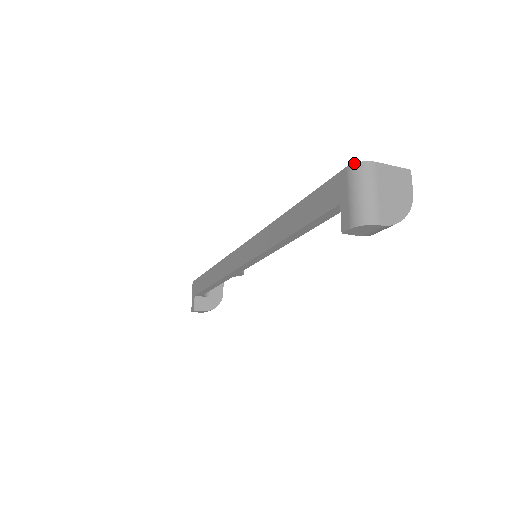
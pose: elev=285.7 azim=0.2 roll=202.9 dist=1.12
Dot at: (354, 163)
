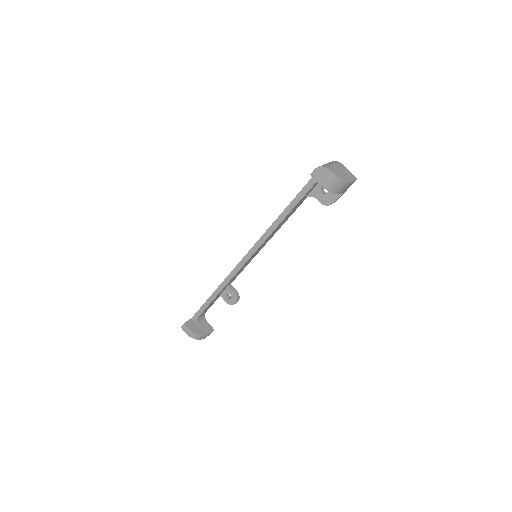
Dot at: (332, 161)
